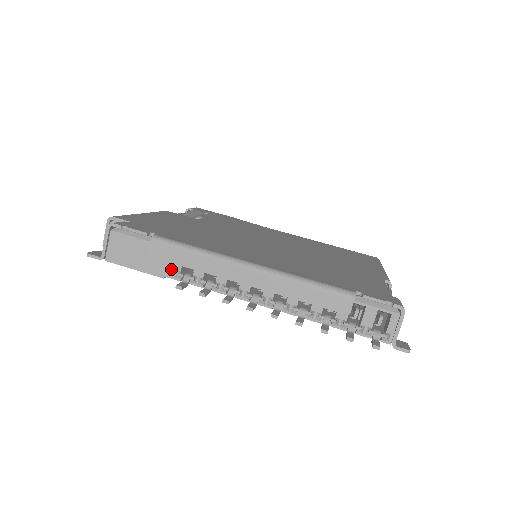
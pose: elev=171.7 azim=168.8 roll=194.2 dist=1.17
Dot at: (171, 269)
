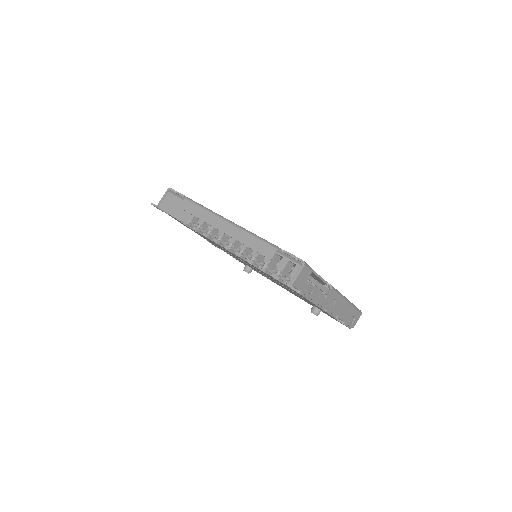
Dot at: (188, 217)
